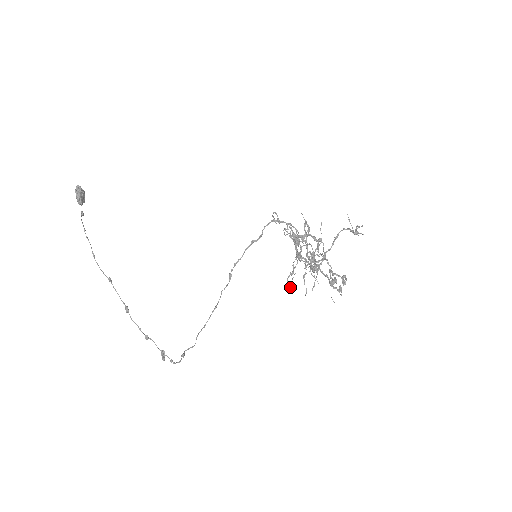
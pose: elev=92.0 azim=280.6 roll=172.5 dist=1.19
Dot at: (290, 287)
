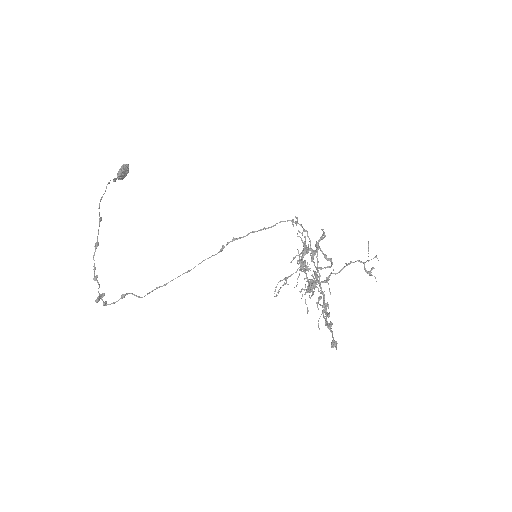
Dot at: (278, 291)
